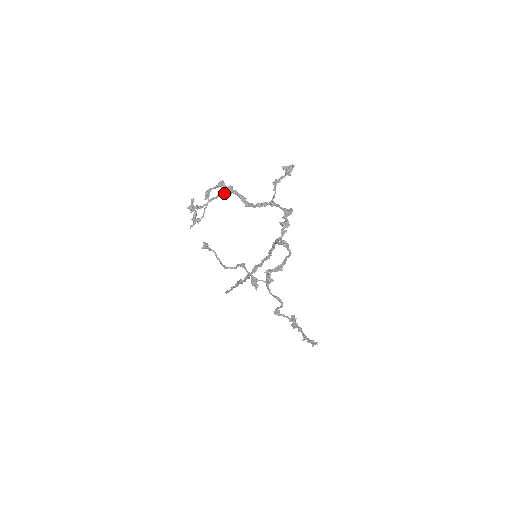
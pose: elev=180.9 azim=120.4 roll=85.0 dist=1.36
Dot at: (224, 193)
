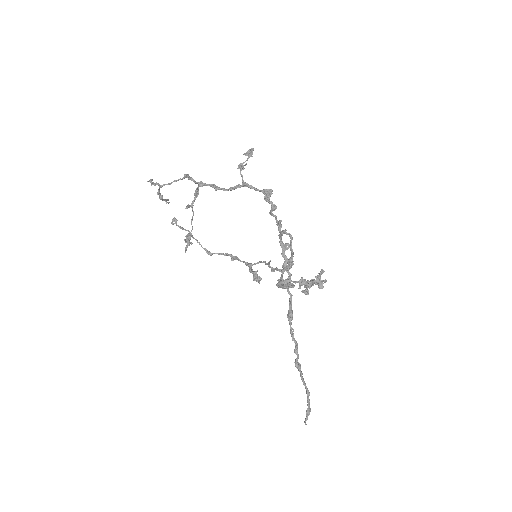
Dot at: (186, 175)
